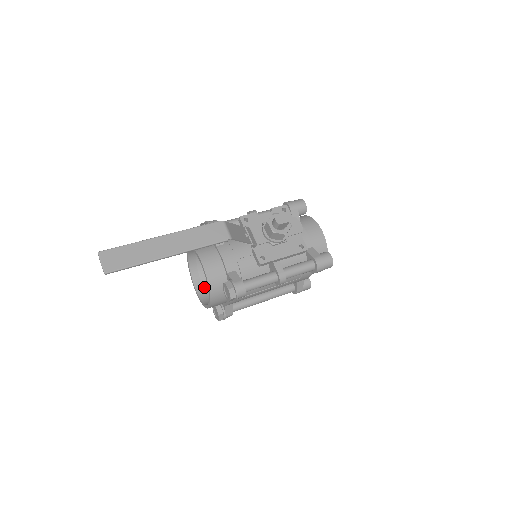
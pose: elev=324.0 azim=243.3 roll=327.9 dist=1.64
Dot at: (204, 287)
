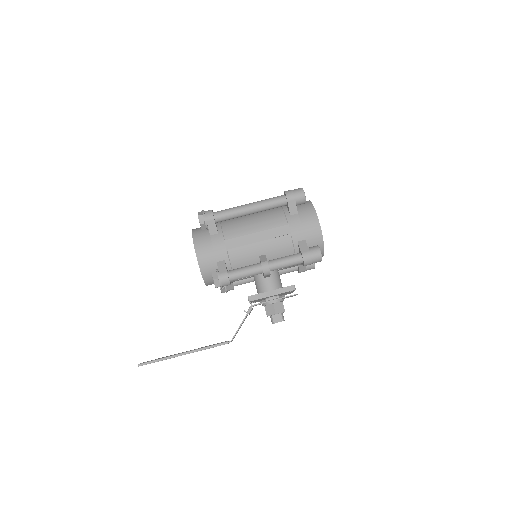
Dot at: occluded
